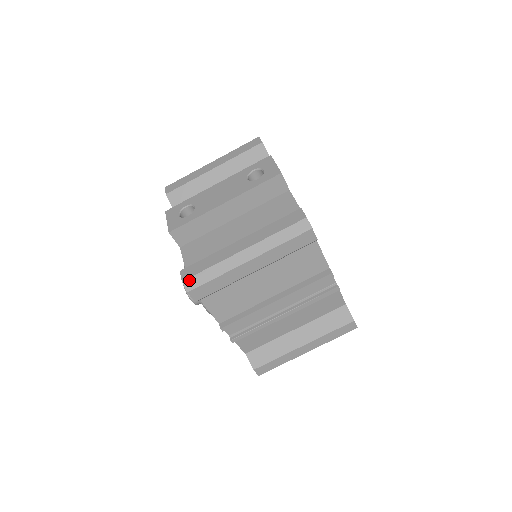
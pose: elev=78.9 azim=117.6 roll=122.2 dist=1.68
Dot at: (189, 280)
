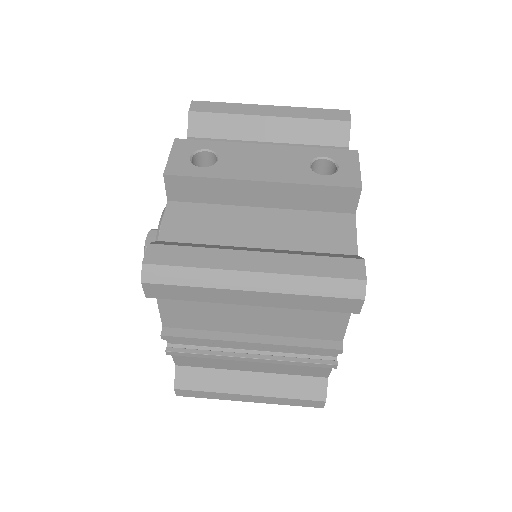
Dot at: (153, 267)
